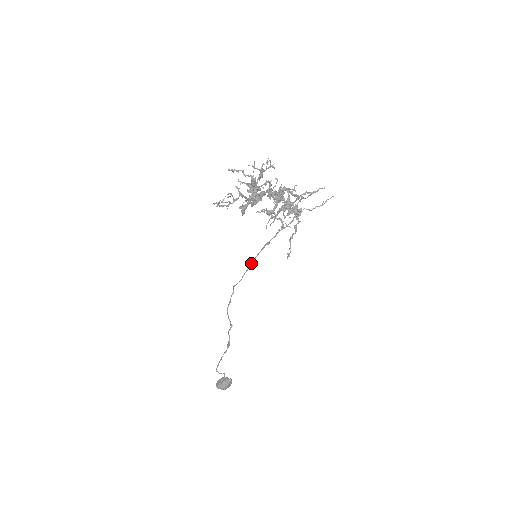
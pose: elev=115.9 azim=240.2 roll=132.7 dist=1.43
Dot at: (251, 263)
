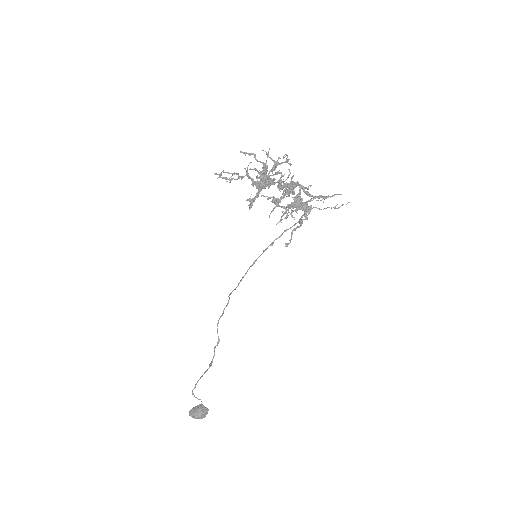
Dot at: (250, 266)
